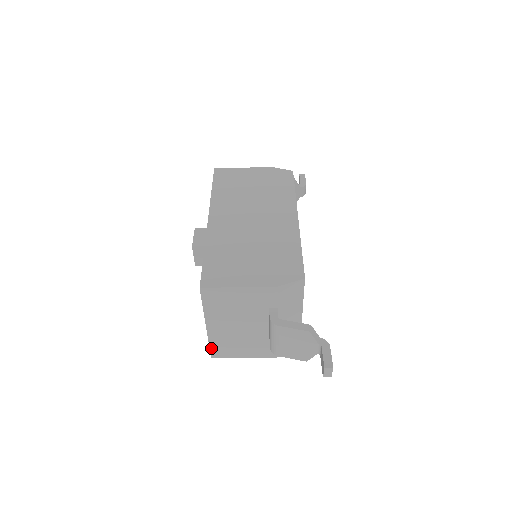
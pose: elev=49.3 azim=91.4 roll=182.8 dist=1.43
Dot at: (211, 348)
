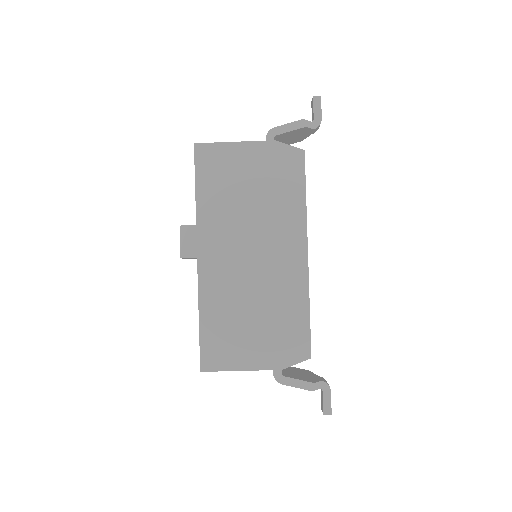
Dot at: occluded
